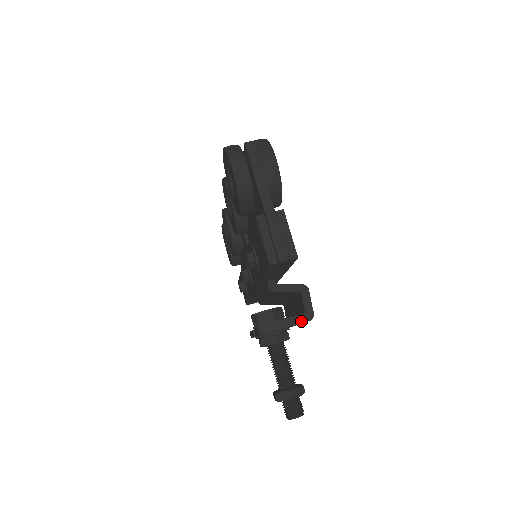
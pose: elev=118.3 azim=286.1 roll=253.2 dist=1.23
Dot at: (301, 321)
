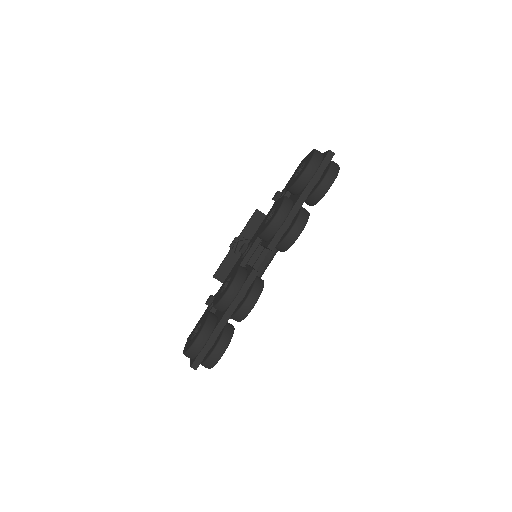
Dot at: occluded
